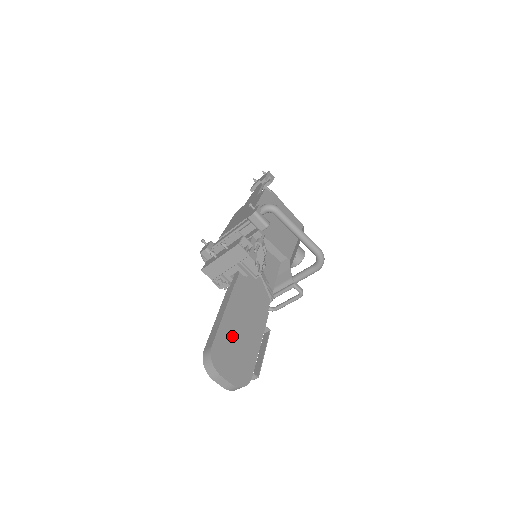
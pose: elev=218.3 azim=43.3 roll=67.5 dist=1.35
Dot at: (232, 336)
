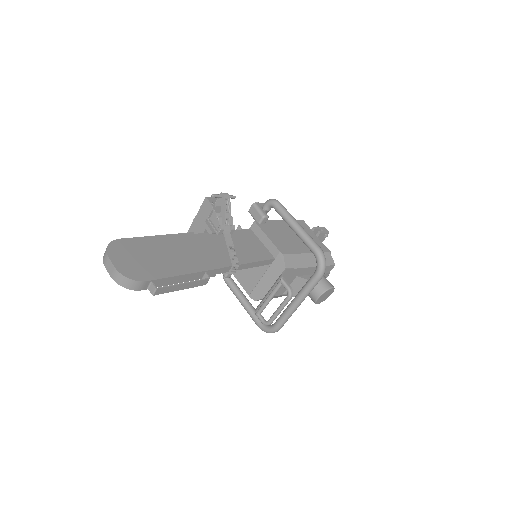
Dot at: (152, 249)
